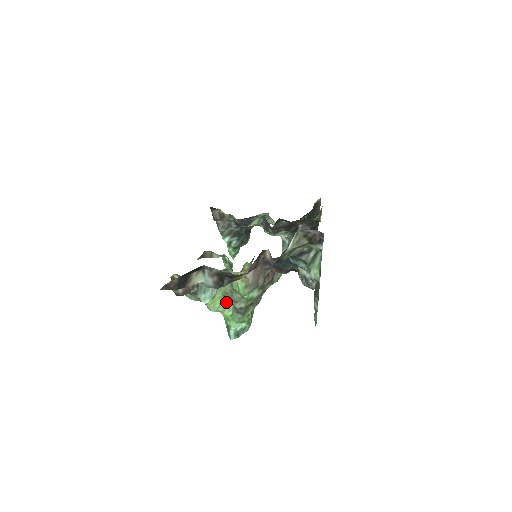
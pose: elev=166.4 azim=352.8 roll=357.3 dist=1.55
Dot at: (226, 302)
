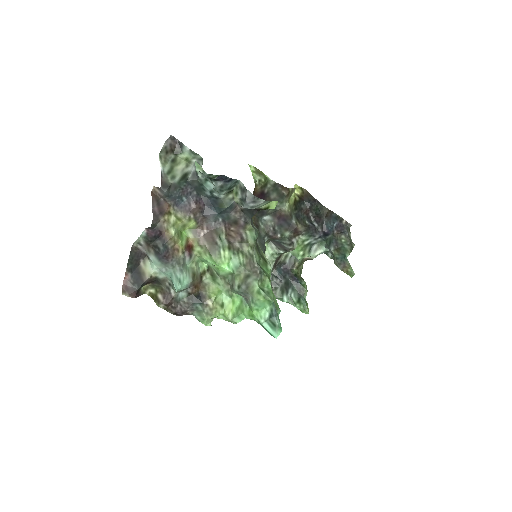
Dot at: (240, 302)
